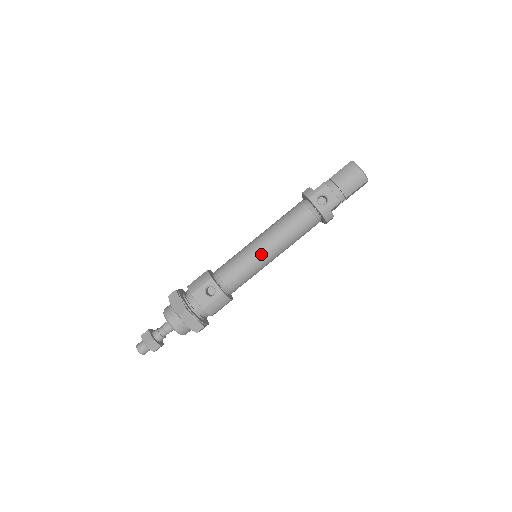
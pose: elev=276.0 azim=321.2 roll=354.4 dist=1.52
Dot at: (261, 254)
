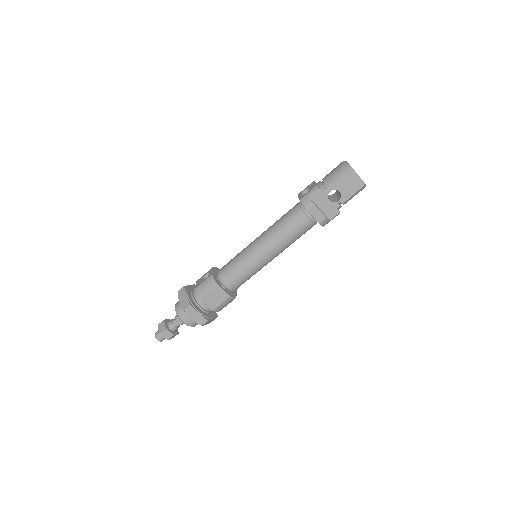
Dot at: (251, 245)
